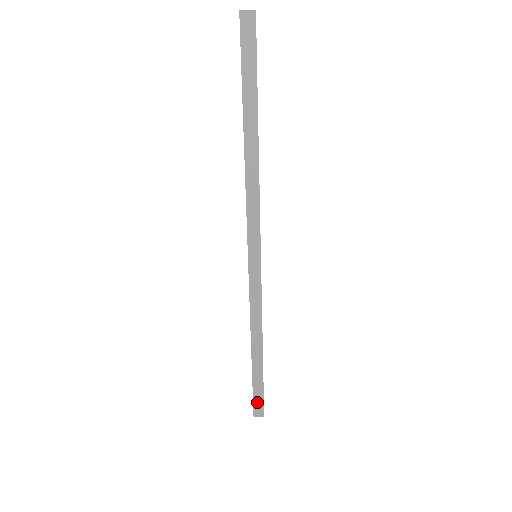
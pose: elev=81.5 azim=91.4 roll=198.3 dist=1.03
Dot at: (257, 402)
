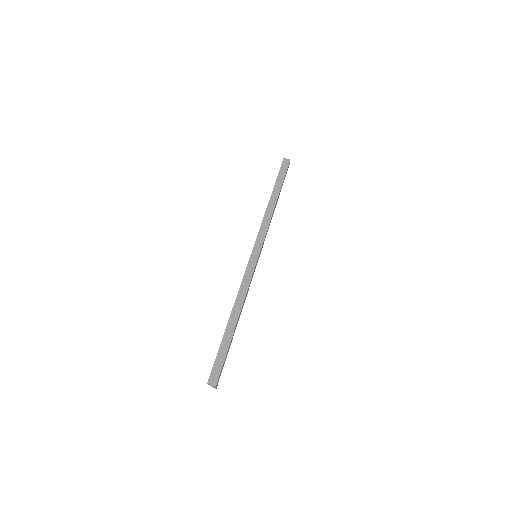
Dot at: (216, 368)
